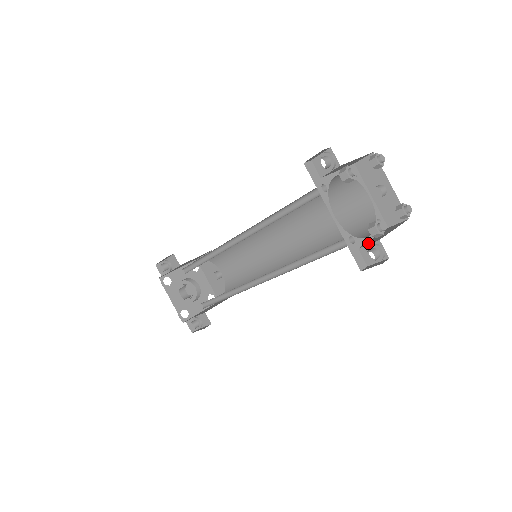
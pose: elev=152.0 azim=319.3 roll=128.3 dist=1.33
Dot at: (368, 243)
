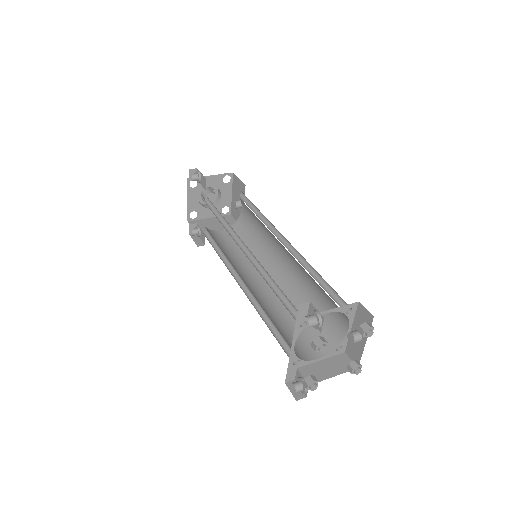
Dot at: (306, 372)
